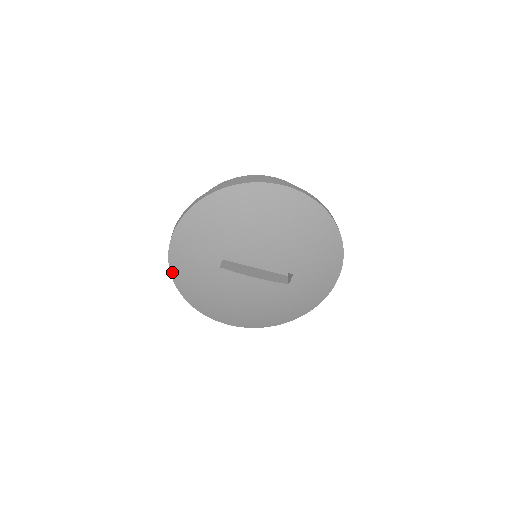
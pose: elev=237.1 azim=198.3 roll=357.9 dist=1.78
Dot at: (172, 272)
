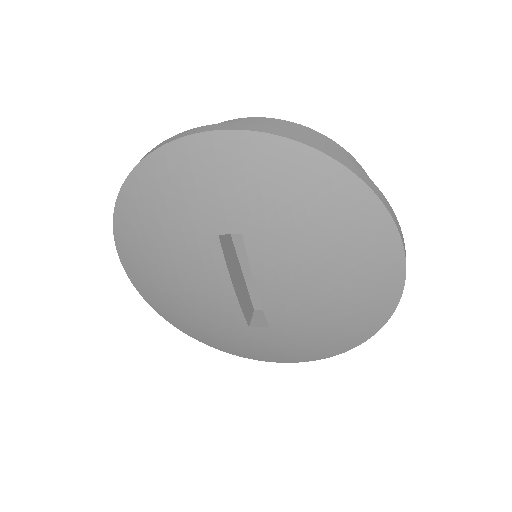
Dot at: (153, 156)
